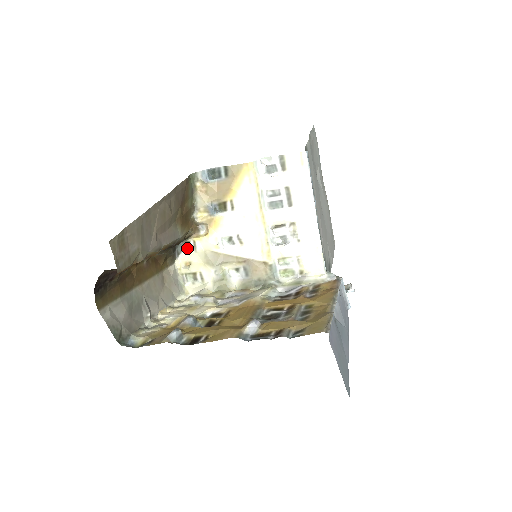
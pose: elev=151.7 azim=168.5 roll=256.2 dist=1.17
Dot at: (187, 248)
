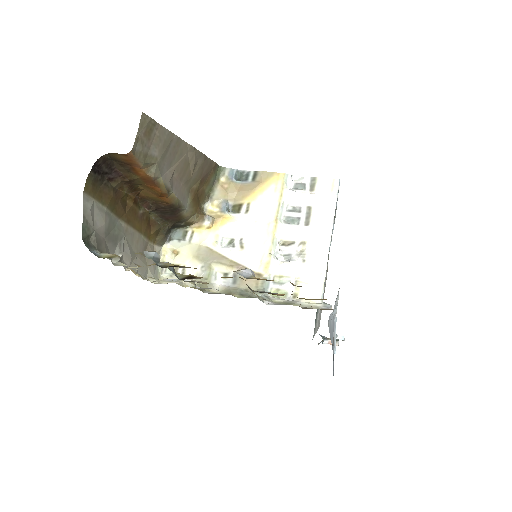
Dot at: (182, 237)
